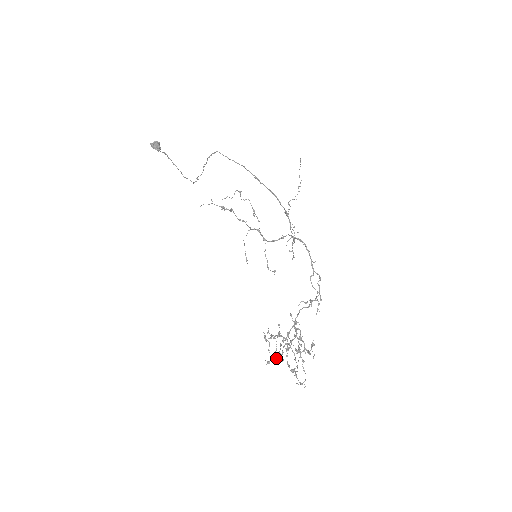
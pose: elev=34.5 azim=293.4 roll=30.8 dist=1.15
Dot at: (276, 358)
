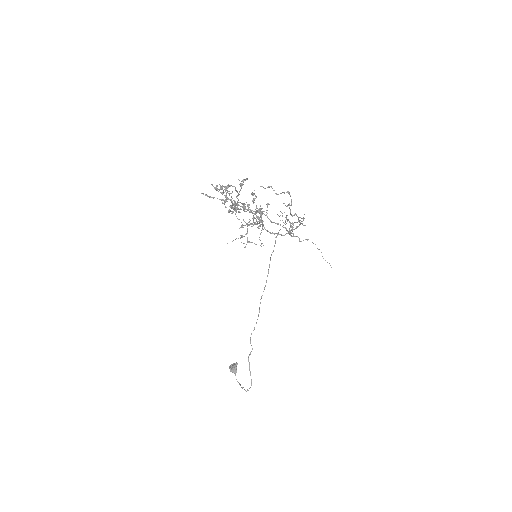
Dot at: (216, 186)
